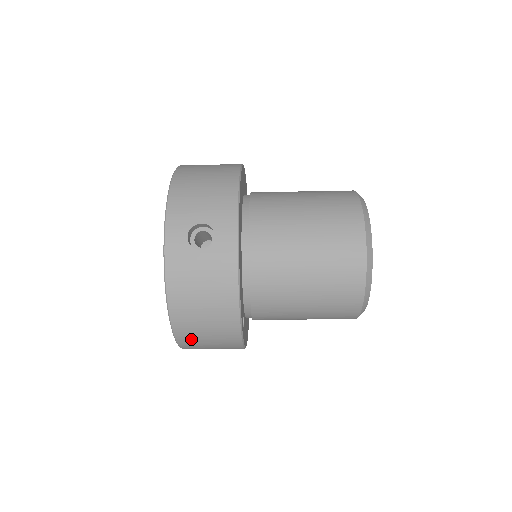
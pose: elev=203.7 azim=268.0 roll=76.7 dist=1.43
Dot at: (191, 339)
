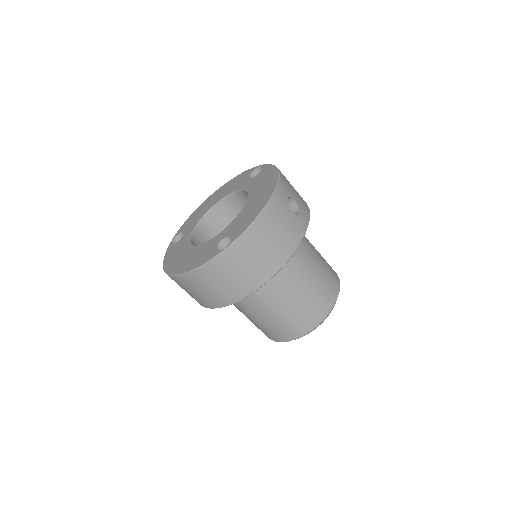
Dot at: (230, 262)
